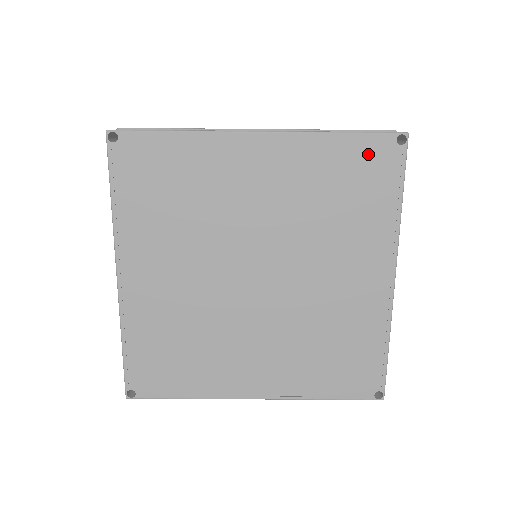
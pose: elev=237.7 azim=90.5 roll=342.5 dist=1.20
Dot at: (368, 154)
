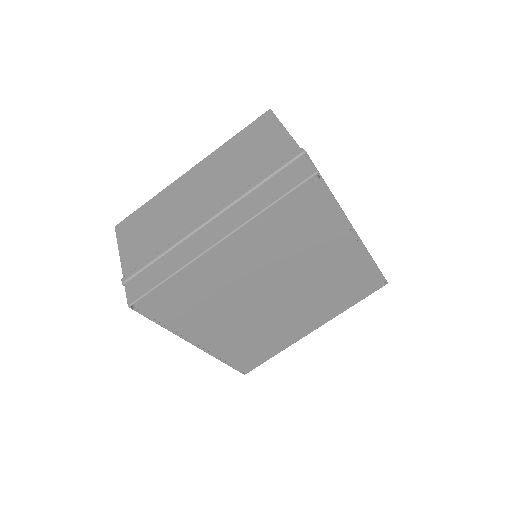
Dot at: (299, 201)
